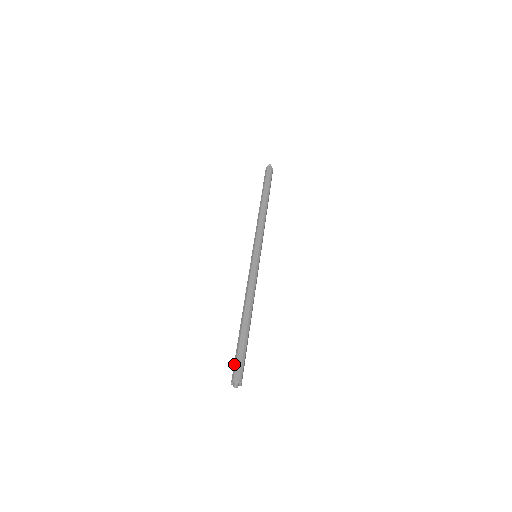
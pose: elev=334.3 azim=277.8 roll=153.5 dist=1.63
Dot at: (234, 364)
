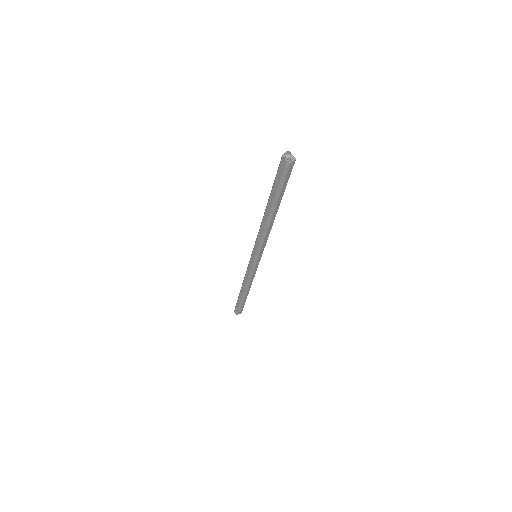
Dot at: (236, 304)
